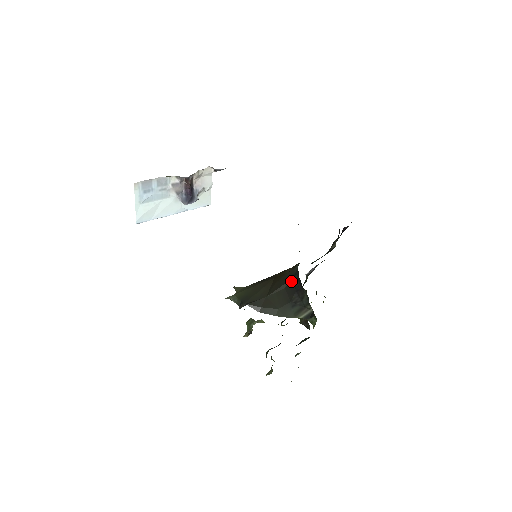
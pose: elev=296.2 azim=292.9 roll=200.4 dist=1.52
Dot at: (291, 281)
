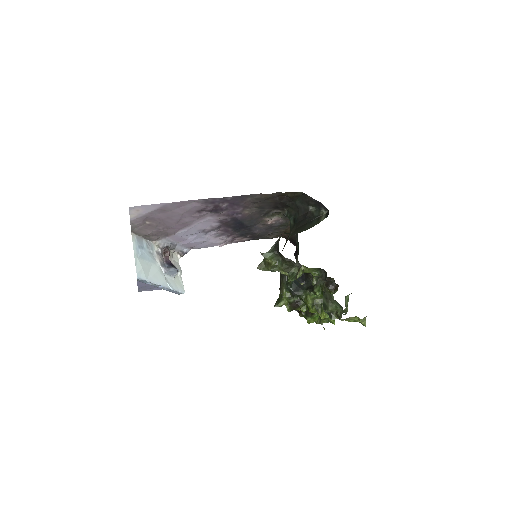
Dot at: (296, 224)
